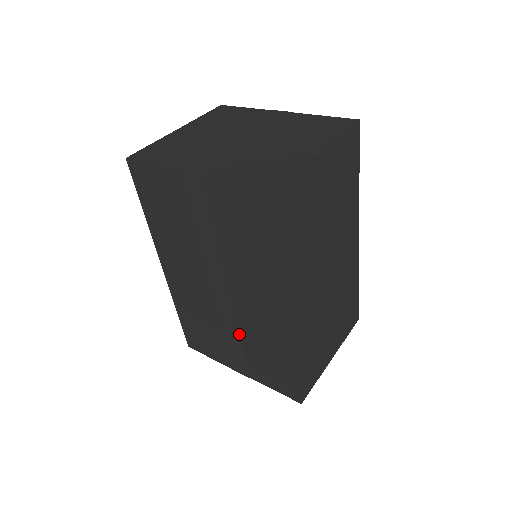
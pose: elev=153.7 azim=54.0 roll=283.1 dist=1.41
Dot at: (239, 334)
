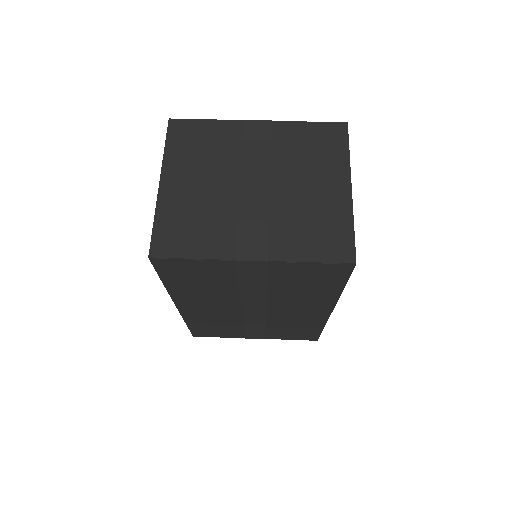
Dot at: (265, 324)
